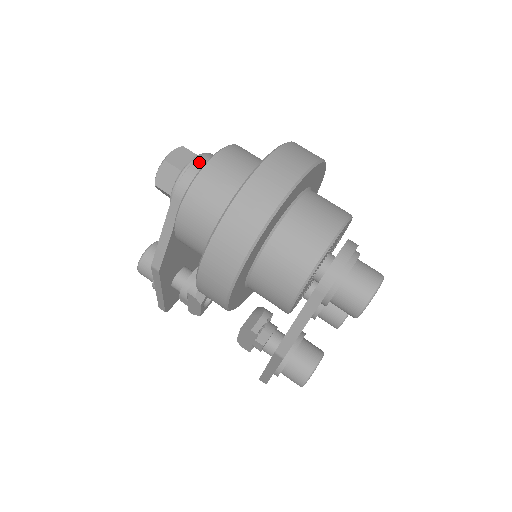
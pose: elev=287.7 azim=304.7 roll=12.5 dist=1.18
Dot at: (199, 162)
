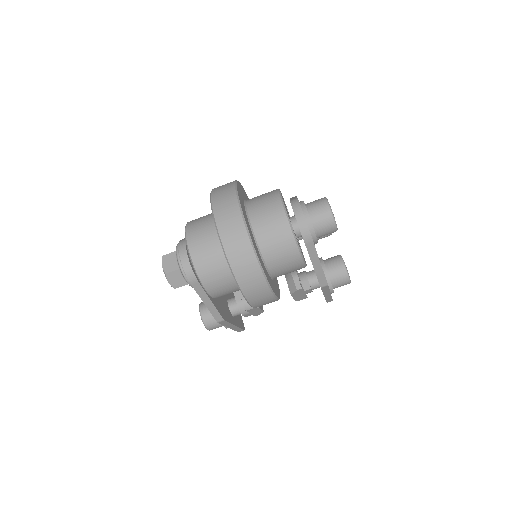
Dot at: (182, 255)
